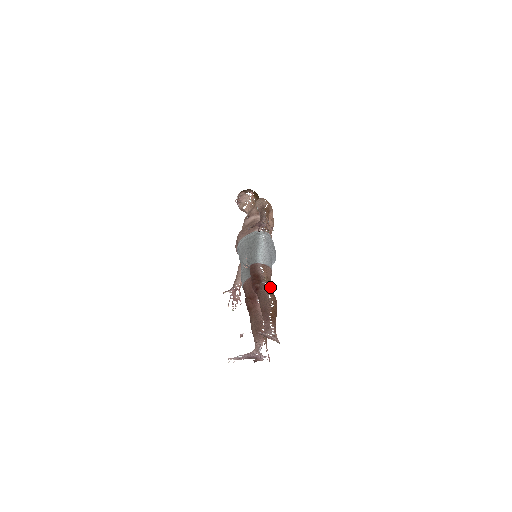
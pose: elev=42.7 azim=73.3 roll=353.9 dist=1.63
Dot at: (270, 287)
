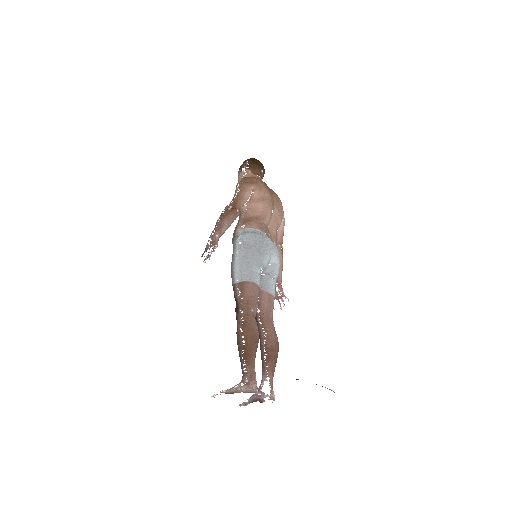
Dot at: (246, 313)
